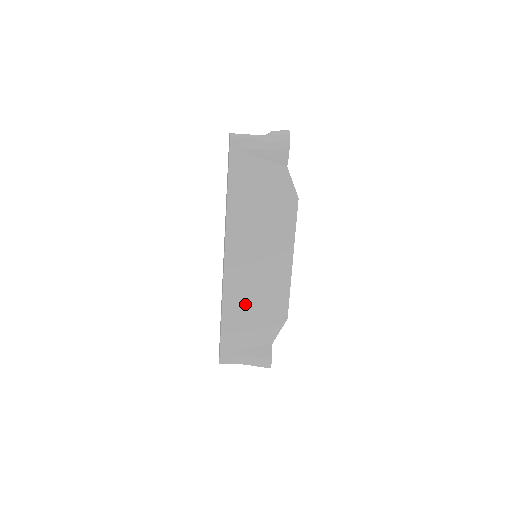
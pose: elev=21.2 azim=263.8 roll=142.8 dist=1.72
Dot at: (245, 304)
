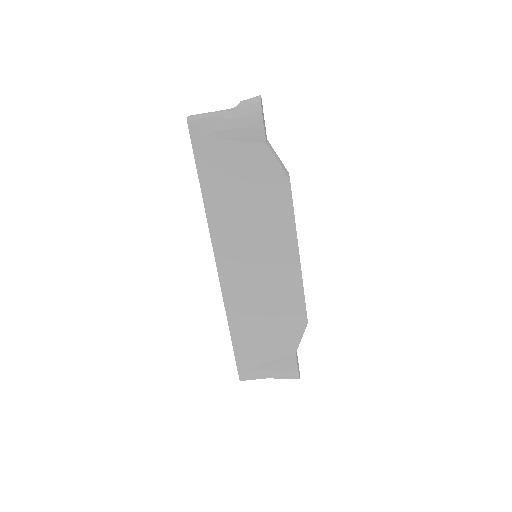
Dot at: (253, 314)
